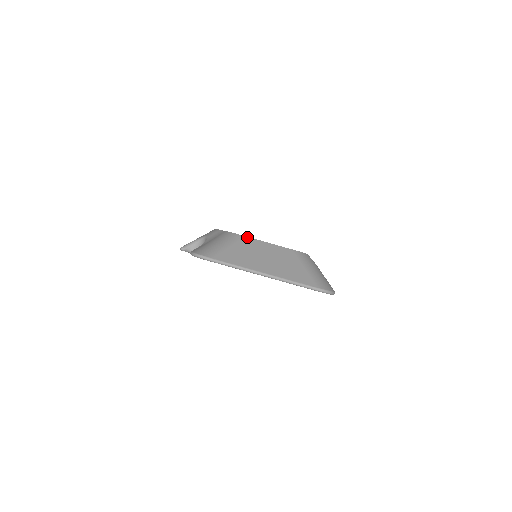
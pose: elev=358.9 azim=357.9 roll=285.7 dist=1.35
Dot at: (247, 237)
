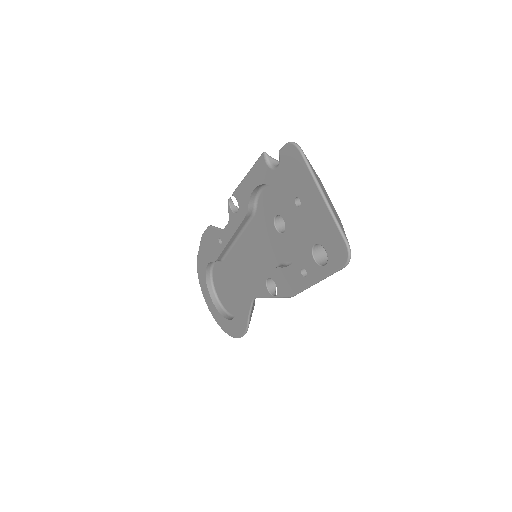
Dot at: occluded
